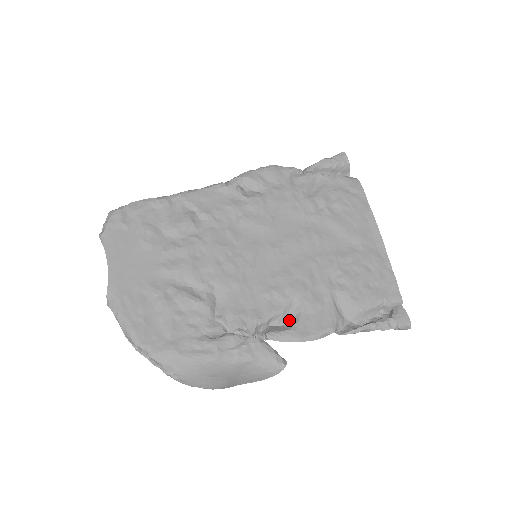
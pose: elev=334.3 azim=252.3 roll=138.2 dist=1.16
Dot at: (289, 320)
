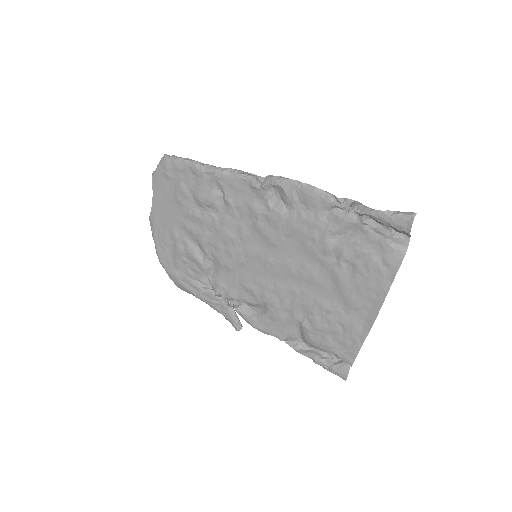
Dot at: (257, 310)
